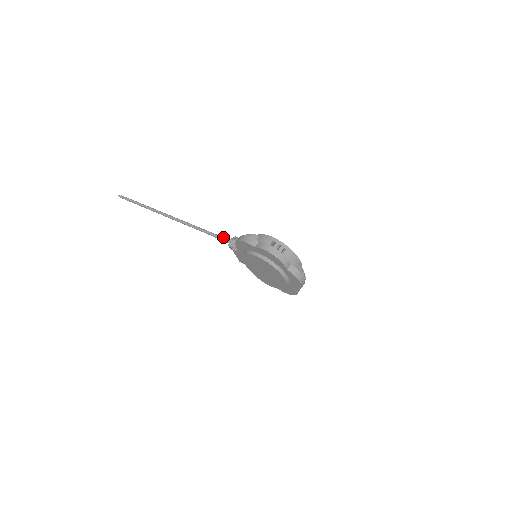
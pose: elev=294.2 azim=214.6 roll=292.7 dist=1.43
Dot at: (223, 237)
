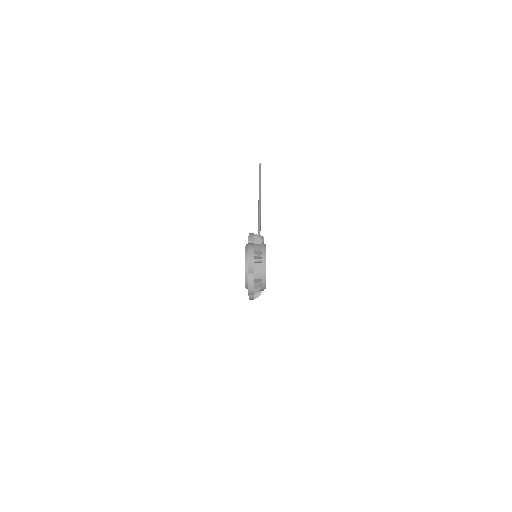
Dot at: occluded
